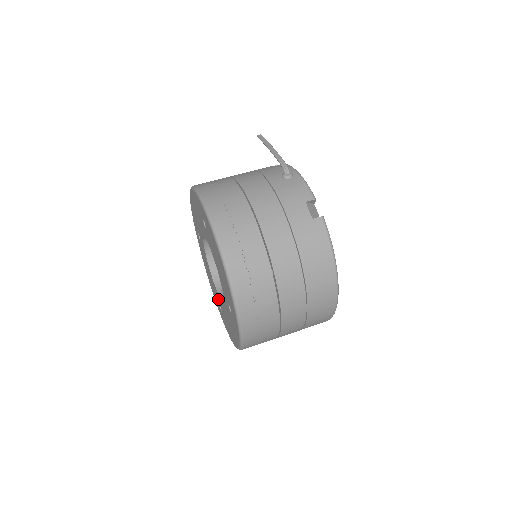
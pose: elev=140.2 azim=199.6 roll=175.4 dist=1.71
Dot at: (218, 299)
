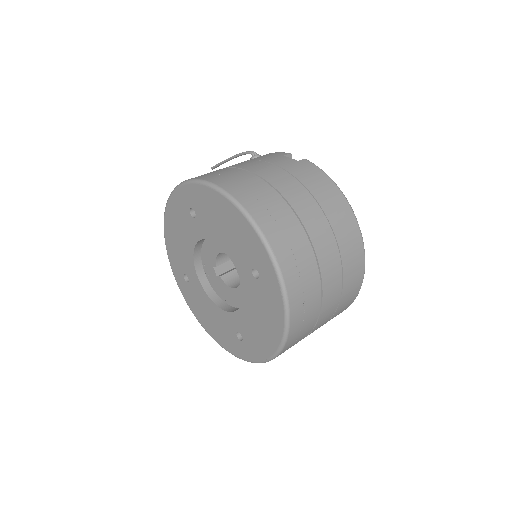
Dot at: (233, 326)
